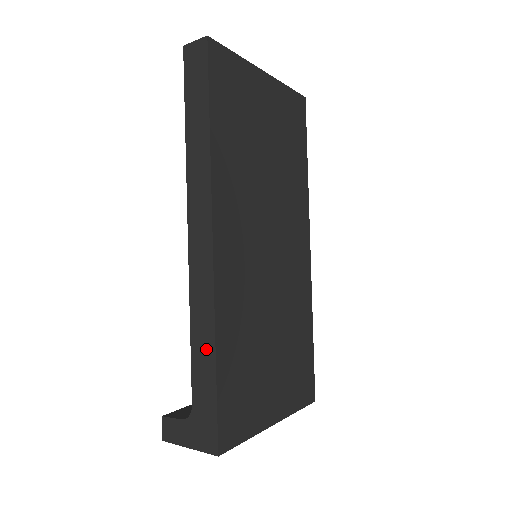
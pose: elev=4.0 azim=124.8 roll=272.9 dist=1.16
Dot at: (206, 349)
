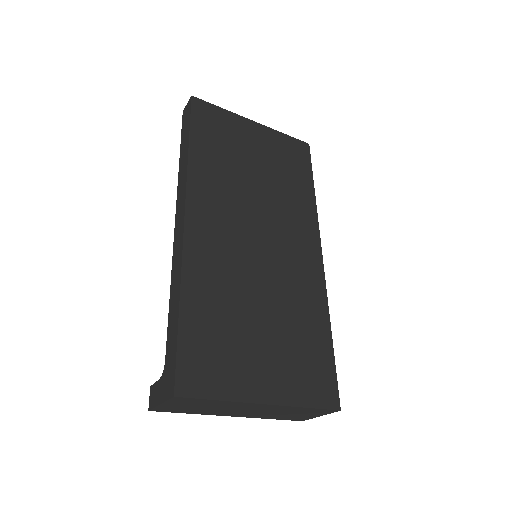
Dot at: (175, 302)
